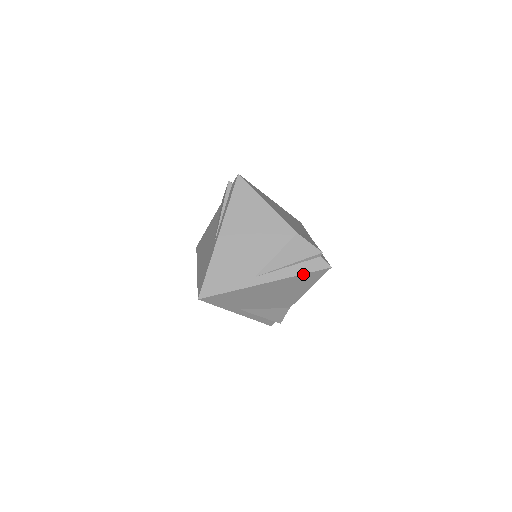
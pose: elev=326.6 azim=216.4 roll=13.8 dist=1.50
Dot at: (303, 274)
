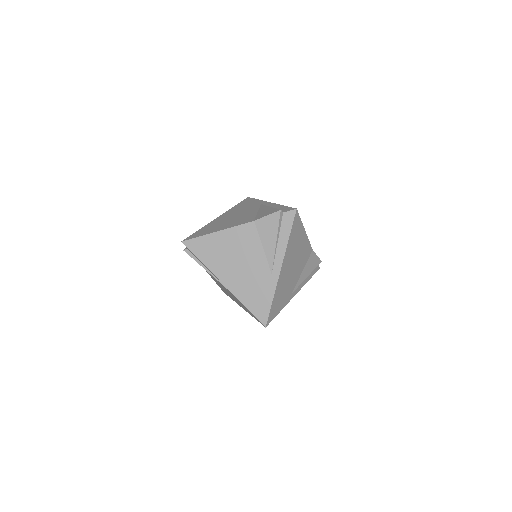
Dot at: (309, 279)
